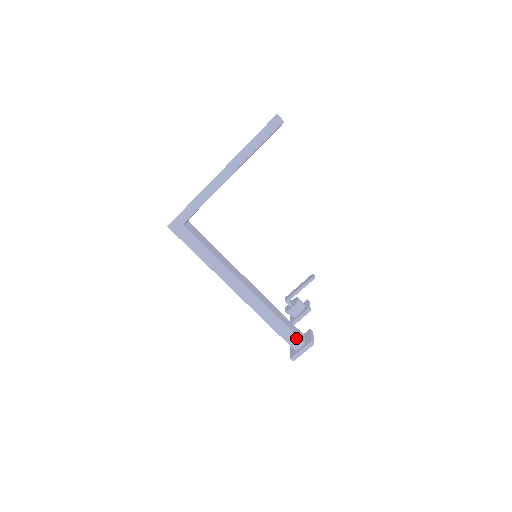
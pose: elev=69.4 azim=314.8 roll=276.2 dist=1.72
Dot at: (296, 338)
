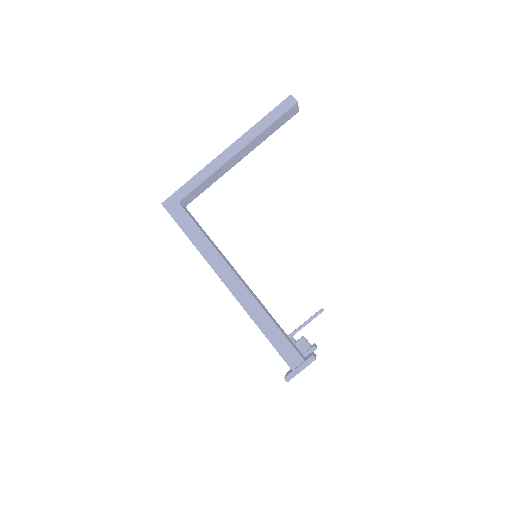
Dot at: (293, 351)
